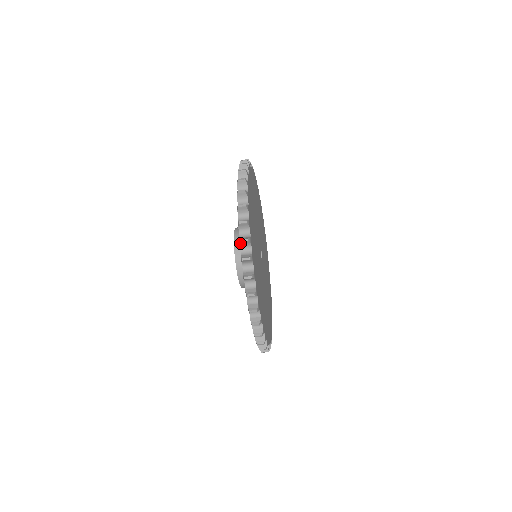
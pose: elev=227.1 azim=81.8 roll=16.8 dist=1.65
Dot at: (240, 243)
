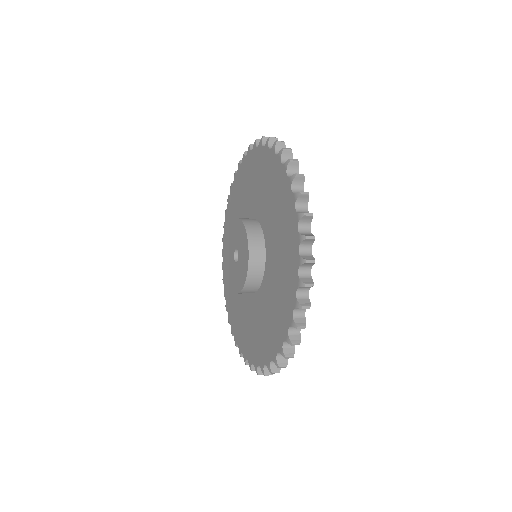
Dot at: (283, 356)
